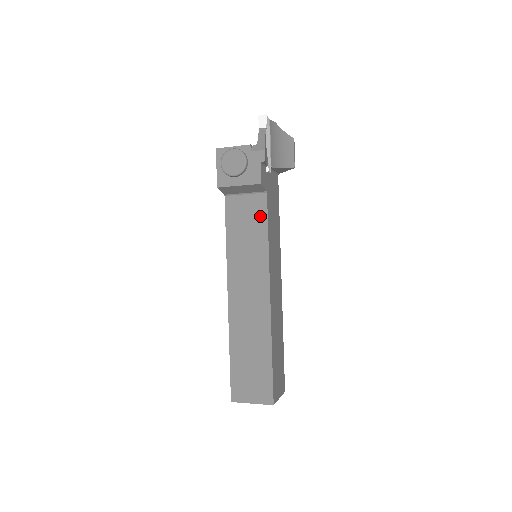
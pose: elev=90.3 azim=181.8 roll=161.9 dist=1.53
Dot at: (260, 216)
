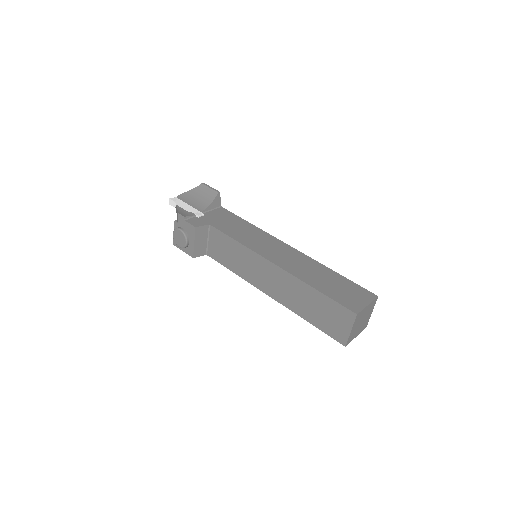
Dot at: (223, 238)
